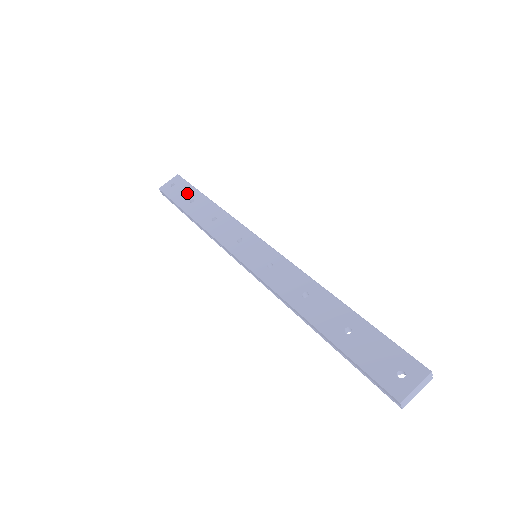
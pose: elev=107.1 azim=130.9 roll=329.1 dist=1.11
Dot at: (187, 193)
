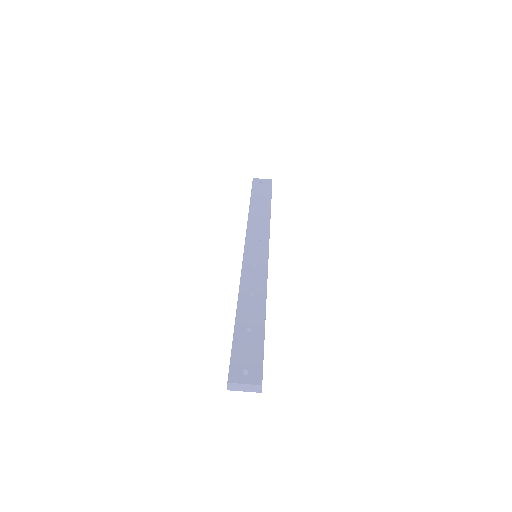
Dot at: (264, 193)
